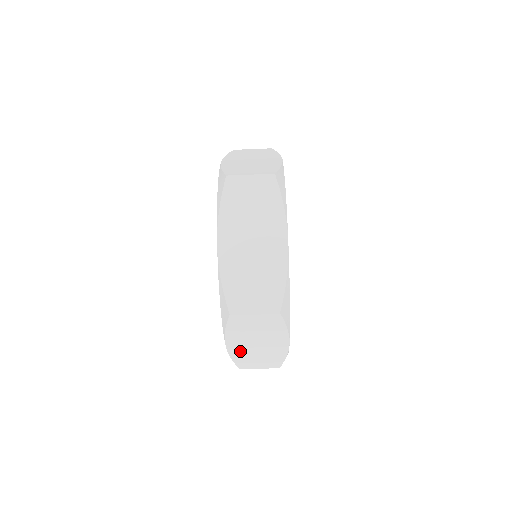
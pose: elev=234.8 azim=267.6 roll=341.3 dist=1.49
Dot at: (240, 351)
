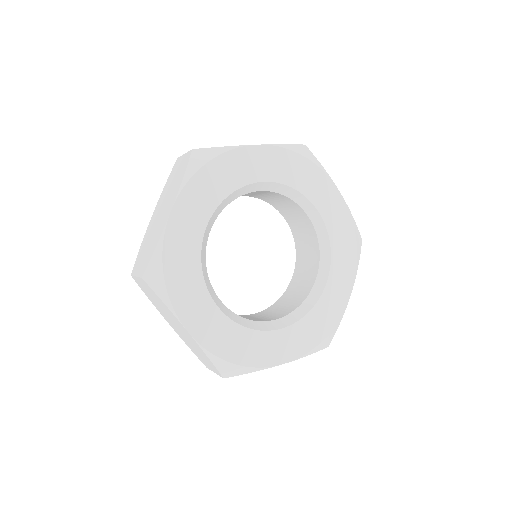
Dot at: occluded
